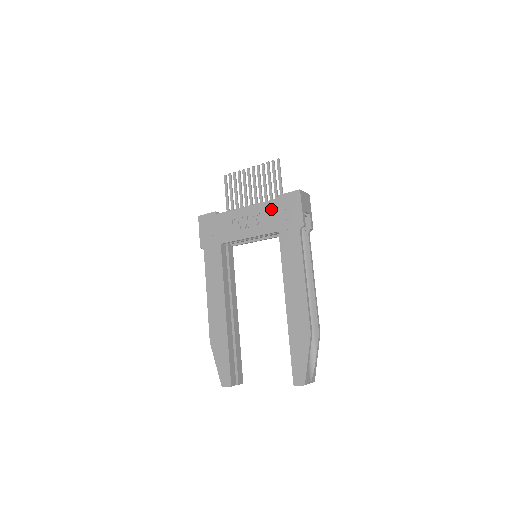
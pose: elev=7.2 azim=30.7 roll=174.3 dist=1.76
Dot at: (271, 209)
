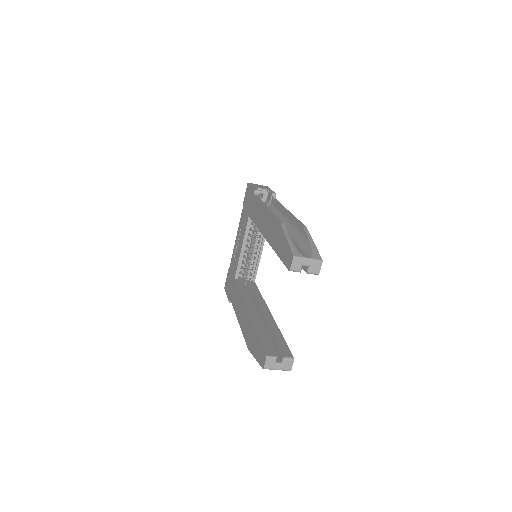
Dot at: (243, 215)
